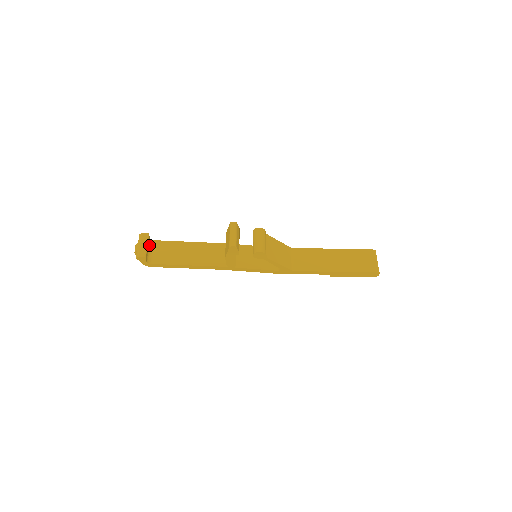
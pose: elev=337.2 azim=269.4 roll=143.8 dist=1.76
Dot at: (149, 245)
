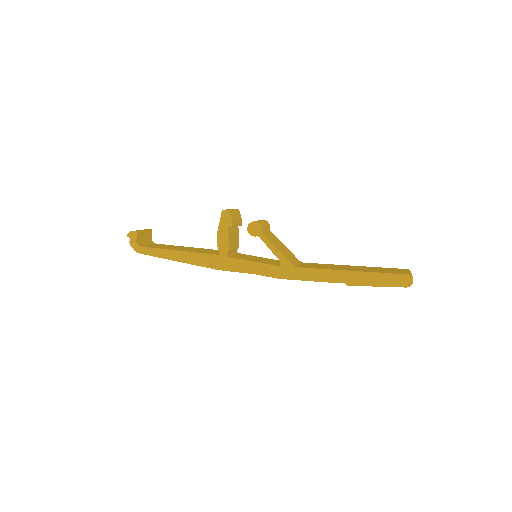
Dot at: (148, 241)
